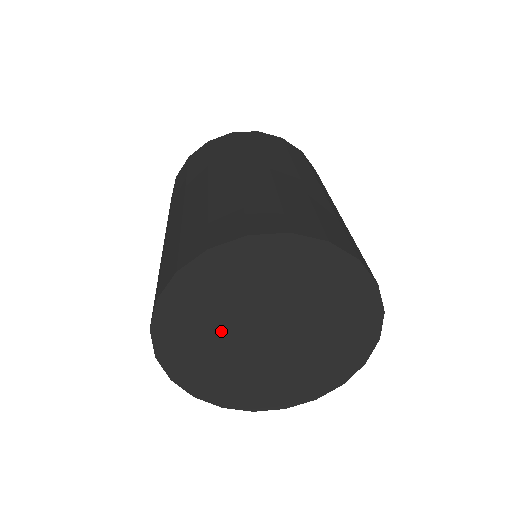
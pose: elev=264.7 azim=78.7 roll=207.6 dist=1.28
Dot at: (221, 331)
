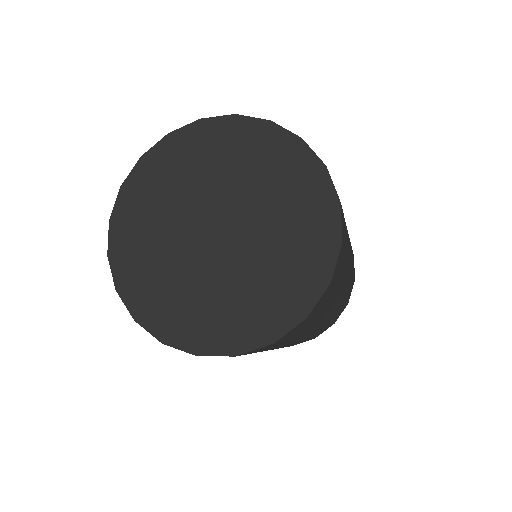
Dot at: (170, 240)
